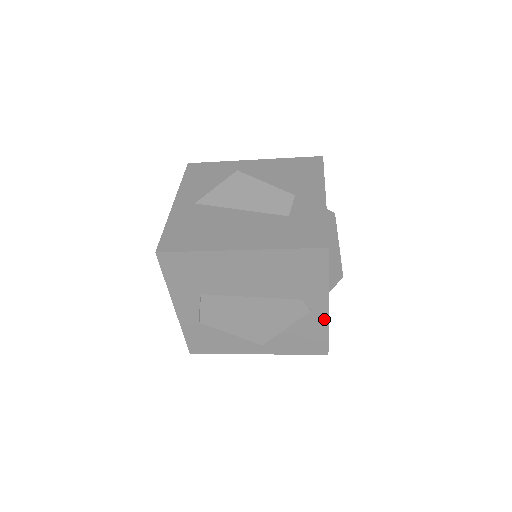
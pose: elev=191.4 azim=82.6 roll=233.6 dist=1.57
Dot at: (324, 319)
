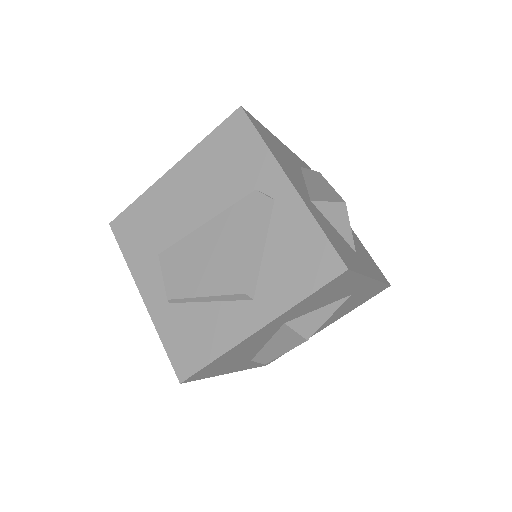
Dot at: (297, 203)
